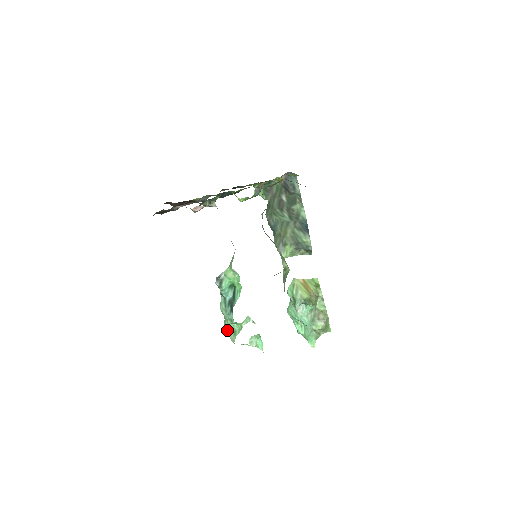
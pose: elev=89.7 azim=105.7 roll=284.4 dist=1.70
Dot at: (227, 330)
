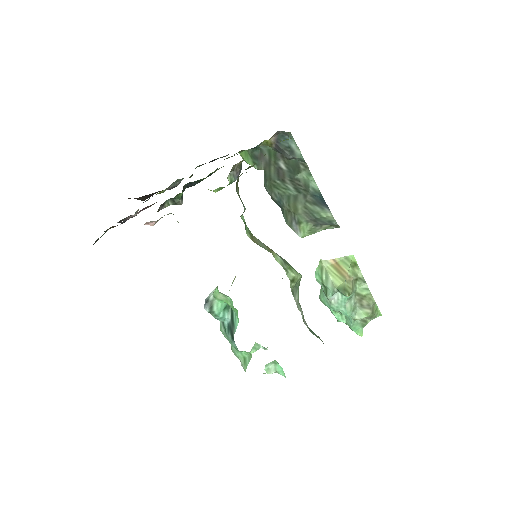
Dot at: (236, 355)
